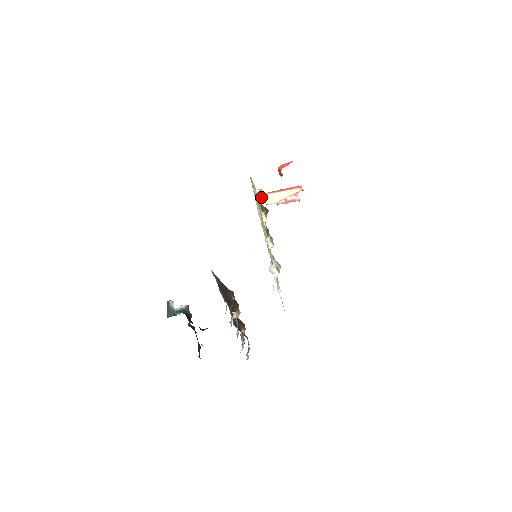
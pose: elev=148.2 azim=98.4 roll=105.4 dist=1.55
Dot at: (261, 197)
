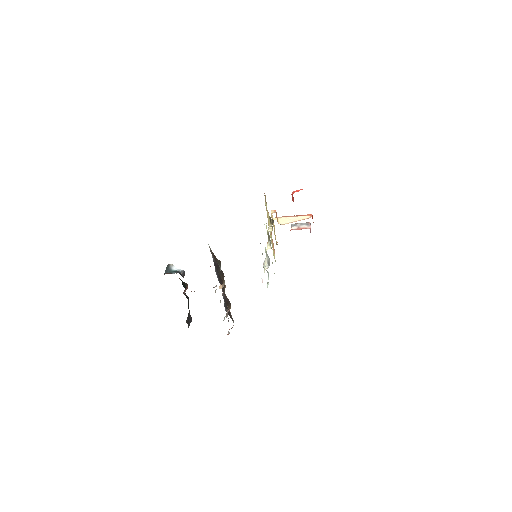
Dot at: (276, 219)
